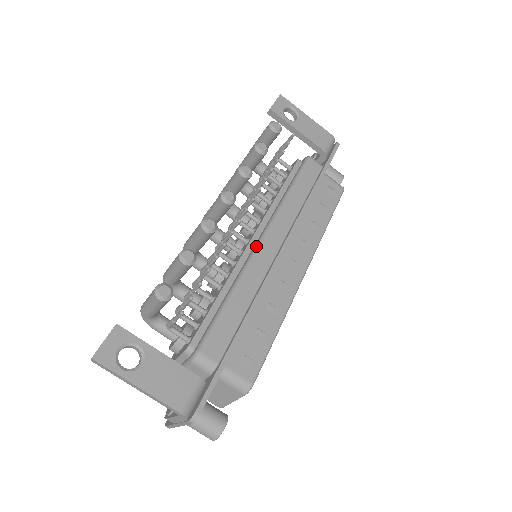
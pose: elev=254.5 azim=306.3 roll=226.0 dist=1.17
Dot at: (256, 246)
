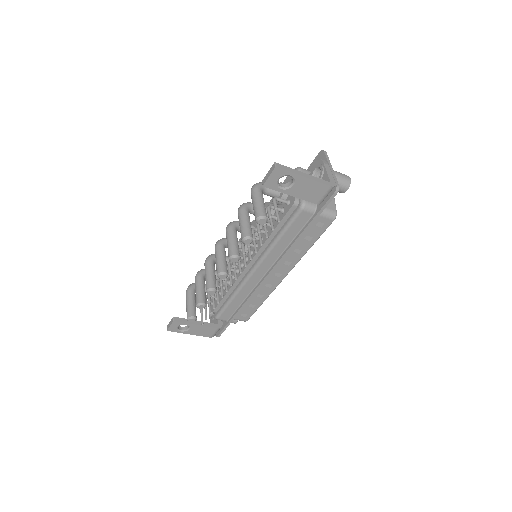
Dot at: (249, 274)
